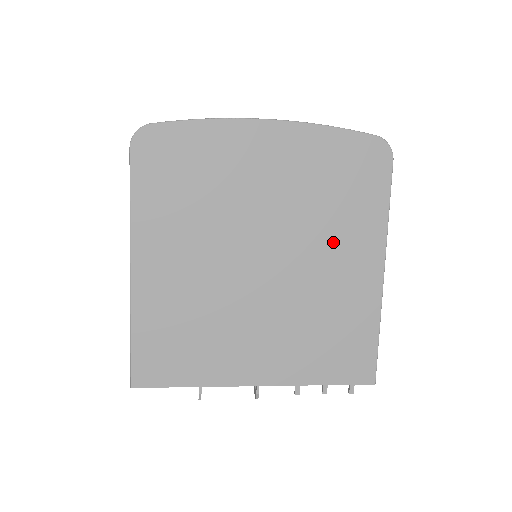
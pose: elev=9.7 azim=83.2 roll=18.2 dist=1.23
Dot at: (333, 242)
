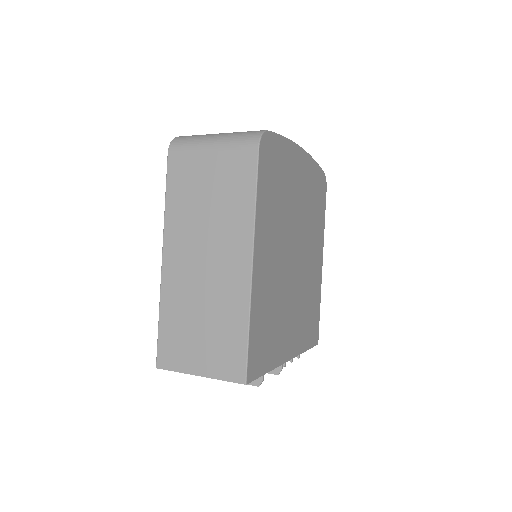
Dot at: (313, 242)
